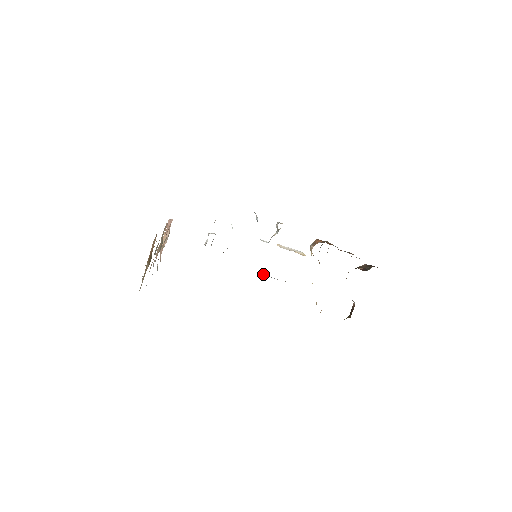
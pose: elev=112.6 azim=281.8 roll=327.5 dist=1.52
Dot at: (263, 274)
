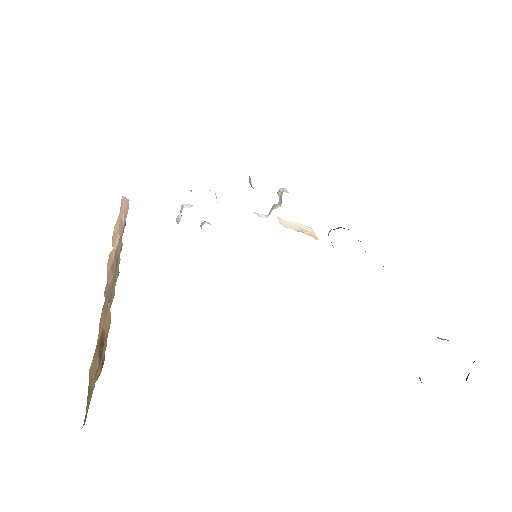
Dot at: occluded
